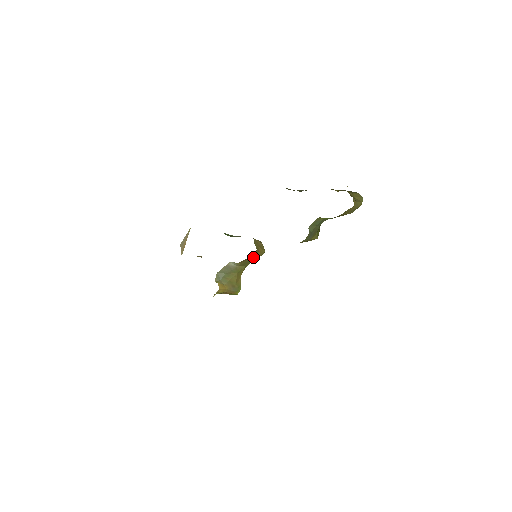
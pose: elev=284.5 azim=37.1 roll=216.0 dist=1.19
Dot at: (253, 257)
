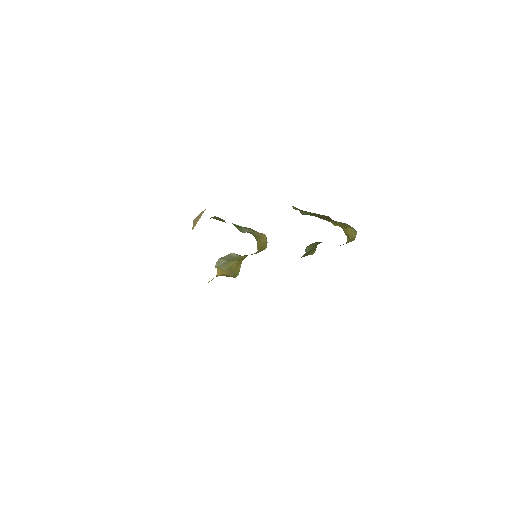
Dot at: (254, 253)
